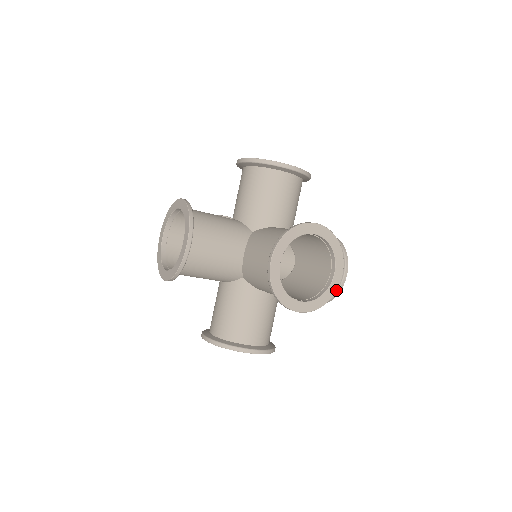
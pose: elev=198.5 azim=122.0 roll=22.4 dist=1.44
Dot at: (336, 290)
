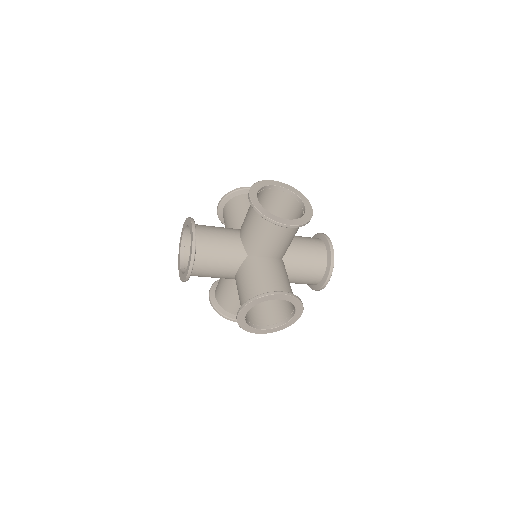
Dot at: (293, 323)
